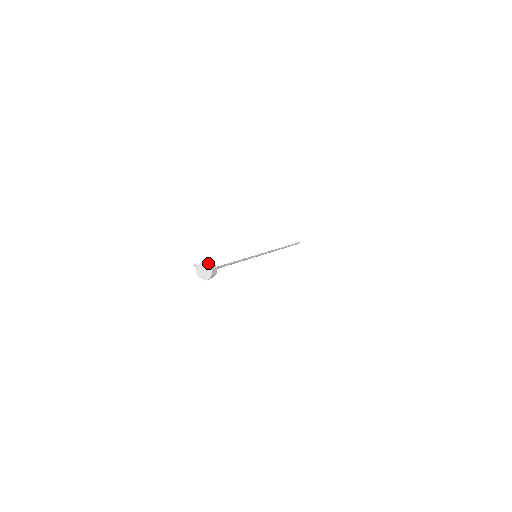
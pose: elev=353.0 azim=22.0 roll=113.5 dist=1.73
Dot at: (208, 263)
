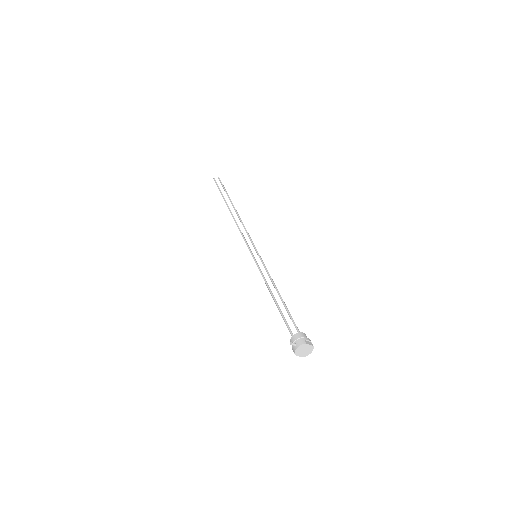
Dot at: (308, 340)
